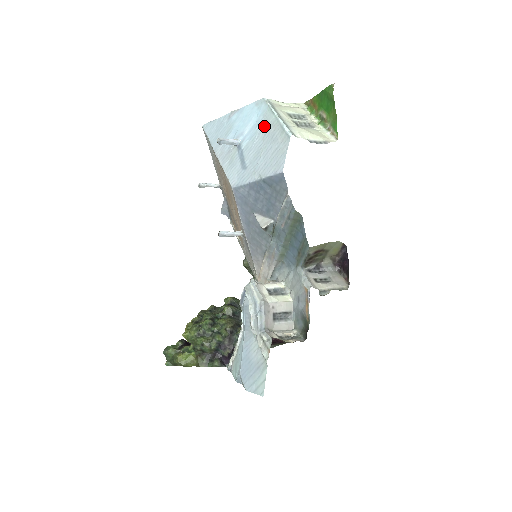
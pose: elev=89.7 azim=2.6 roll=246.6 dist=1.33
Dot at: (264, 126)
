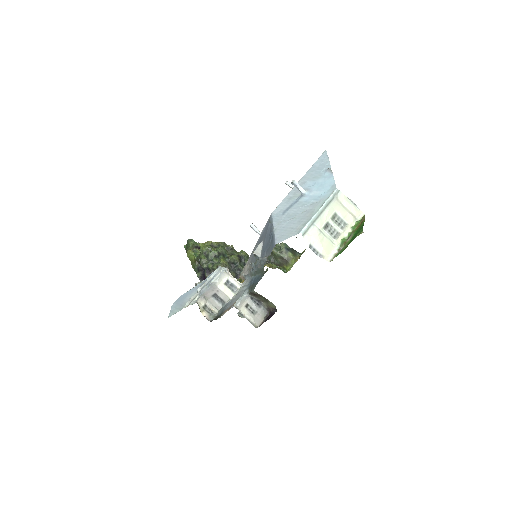
Dot at: (312, 206)
